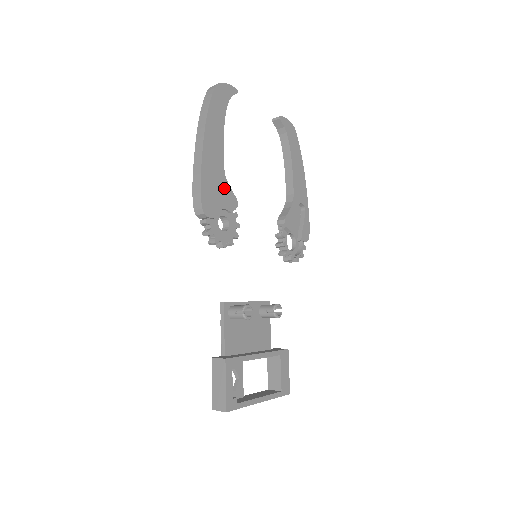
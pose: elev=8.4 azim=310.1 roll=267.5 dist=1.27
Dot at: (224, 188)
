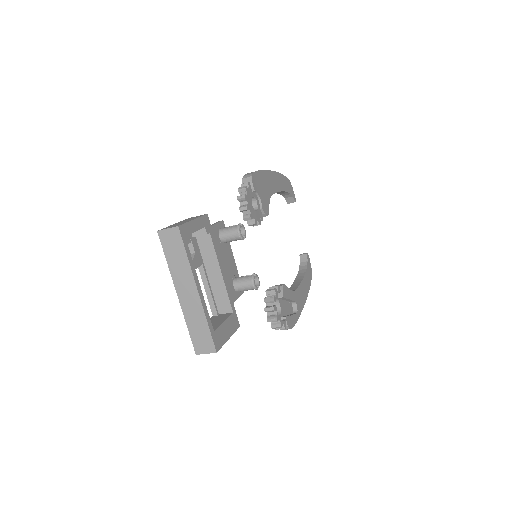
Dot at: (267, 197)
